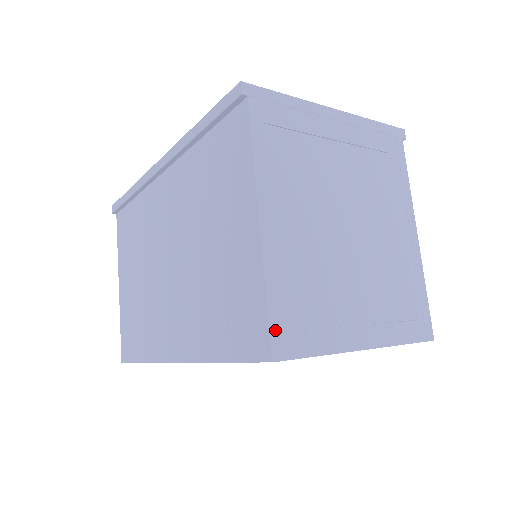
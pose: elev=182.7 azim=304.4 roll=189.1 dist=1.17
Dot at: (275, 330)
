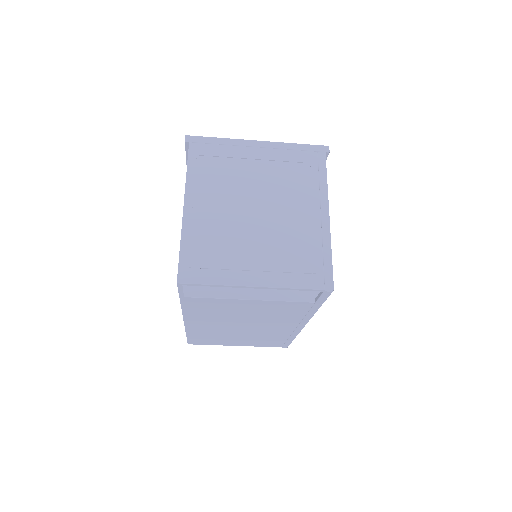
Dot at: (182, 266)
